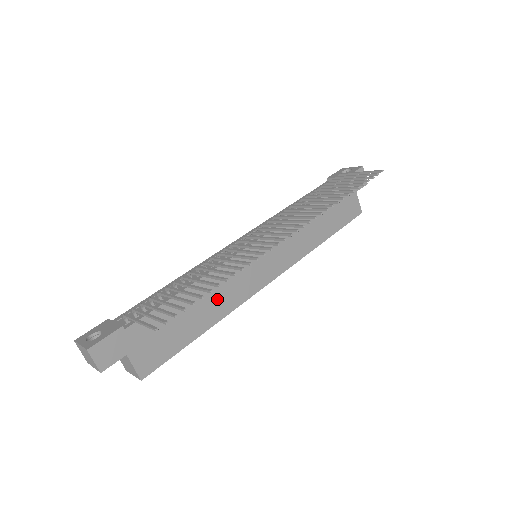
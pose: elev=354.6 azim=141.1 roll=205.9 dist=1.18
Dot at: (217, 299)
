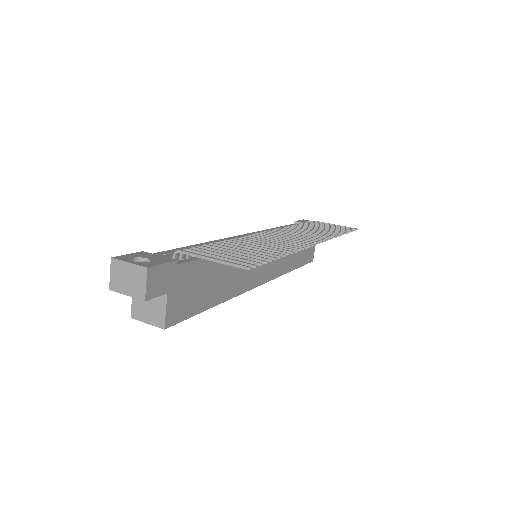
Dot at: (232, 278)
